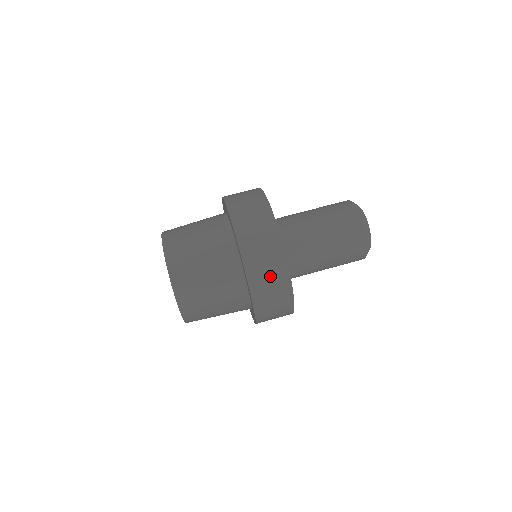
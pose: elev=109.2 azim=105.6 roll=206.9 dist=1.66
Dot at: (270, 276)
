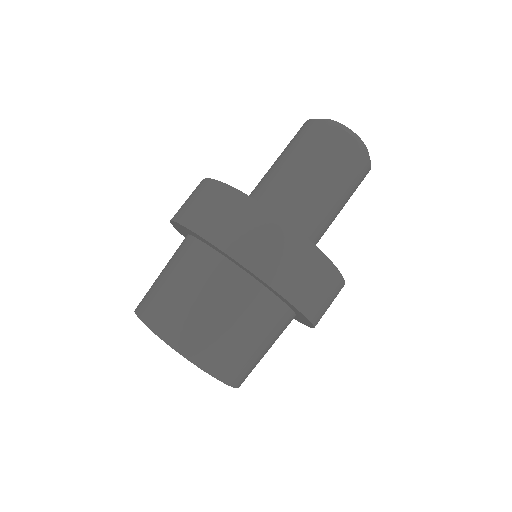
Dot at: occluded
